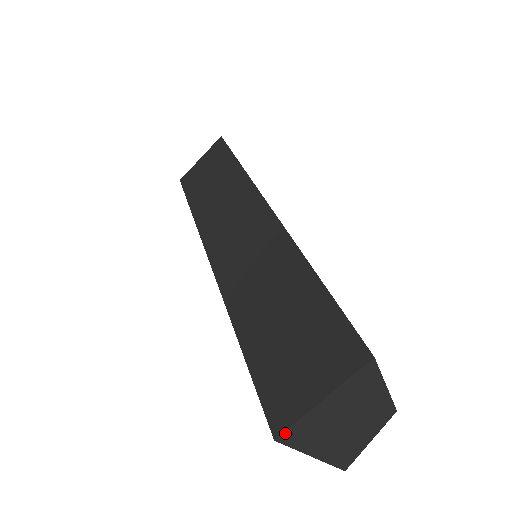
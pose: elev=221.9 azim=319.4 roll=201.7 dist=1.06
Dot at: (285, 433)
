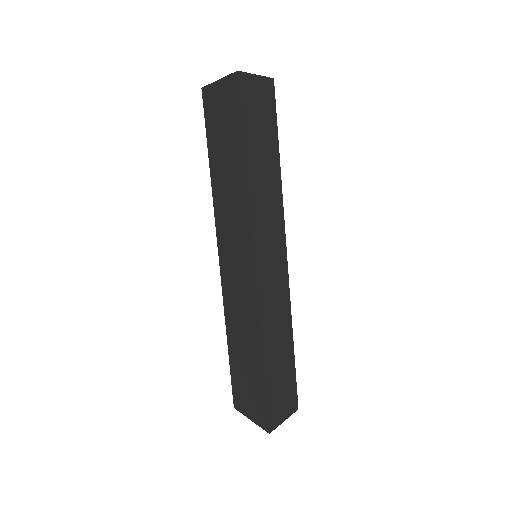
Dot at: (238, 410)
